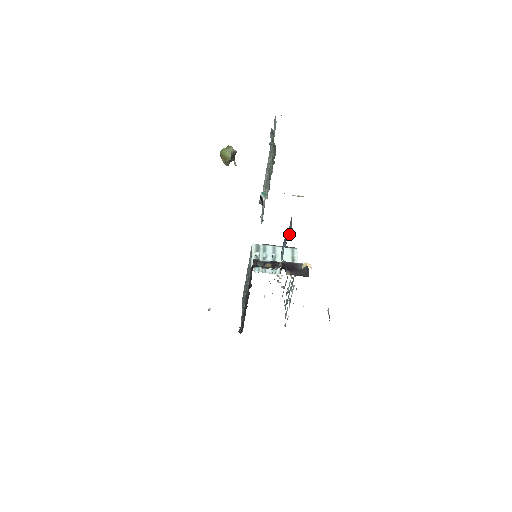
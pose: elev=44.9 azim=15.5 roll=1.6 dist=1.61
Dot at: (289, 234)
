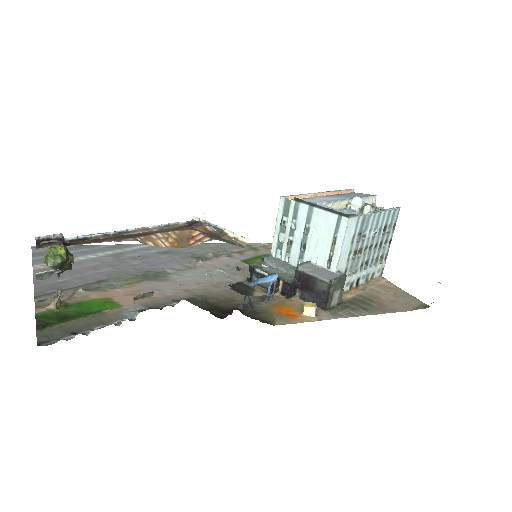
Dot at: occluded
